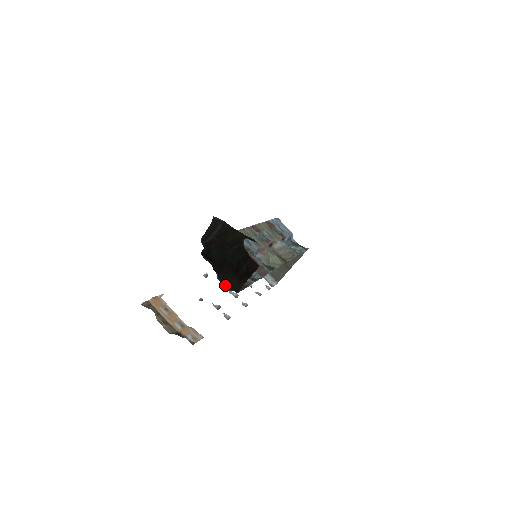
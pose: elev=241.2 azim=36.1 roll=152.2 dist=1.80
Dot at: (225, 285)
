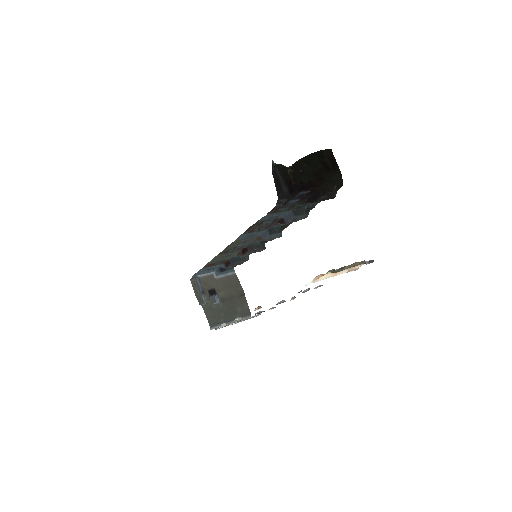
Dot at: (333, 190)
